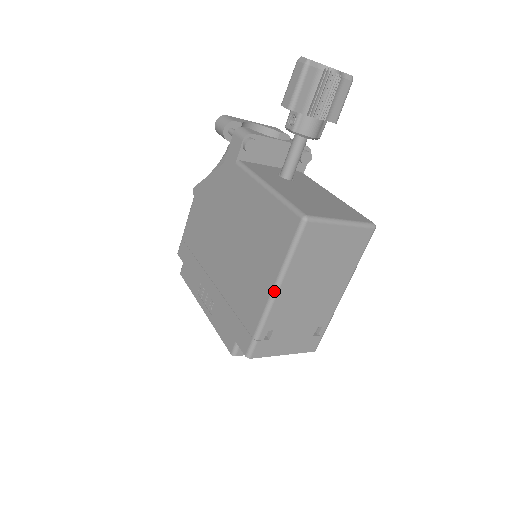
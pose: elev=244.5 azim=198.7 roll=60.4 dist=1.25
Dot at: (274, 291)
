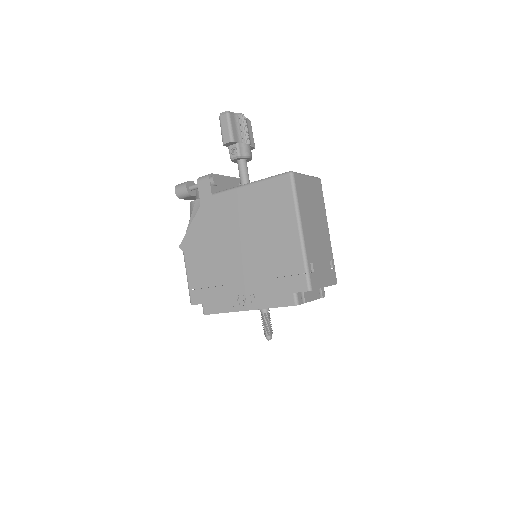
Dot at: (300, 229)
